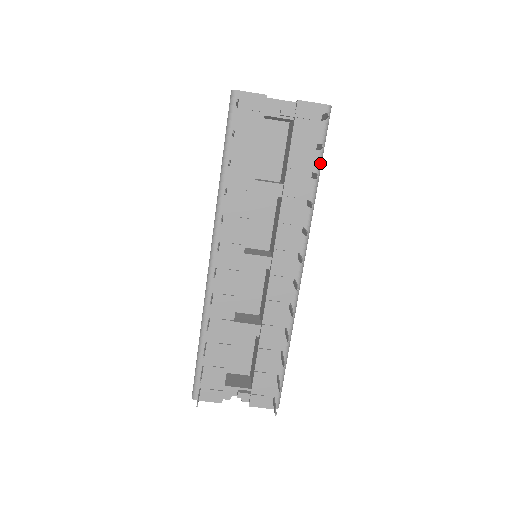
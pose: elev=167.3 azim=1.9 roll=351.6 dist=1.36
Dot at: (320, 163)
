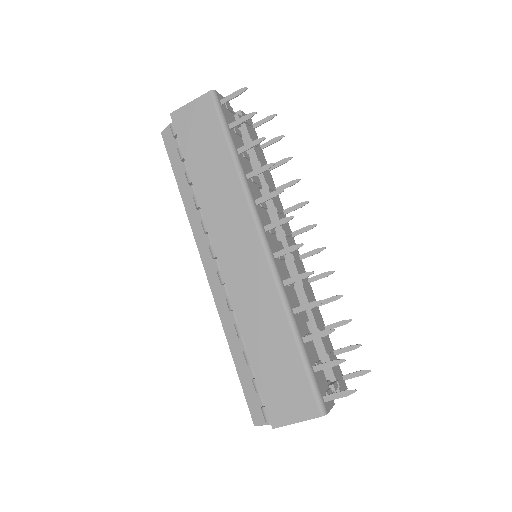
Dot at: (265, 161)
